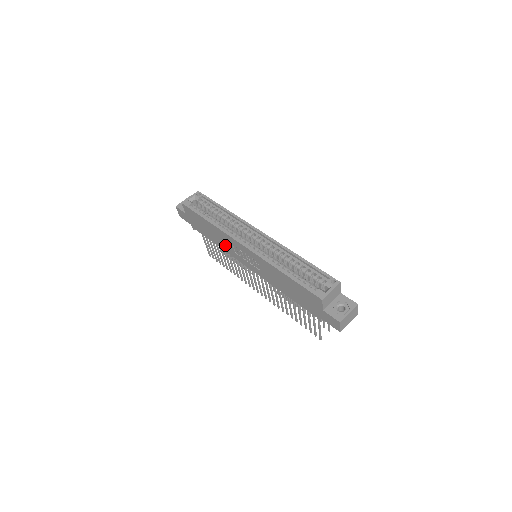
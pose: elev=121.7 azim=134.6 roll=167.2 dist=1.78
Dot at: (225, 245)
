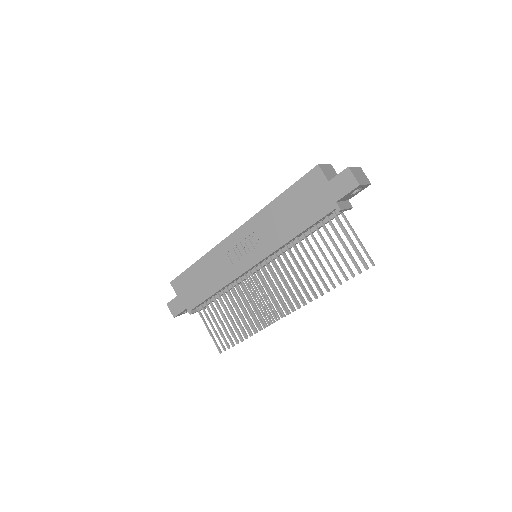
Dot at: (222, 272)
